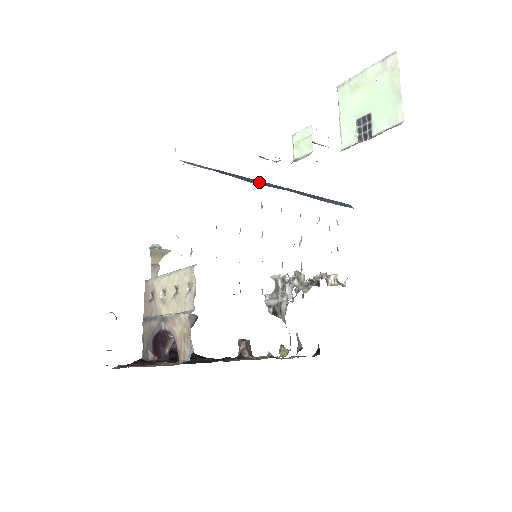
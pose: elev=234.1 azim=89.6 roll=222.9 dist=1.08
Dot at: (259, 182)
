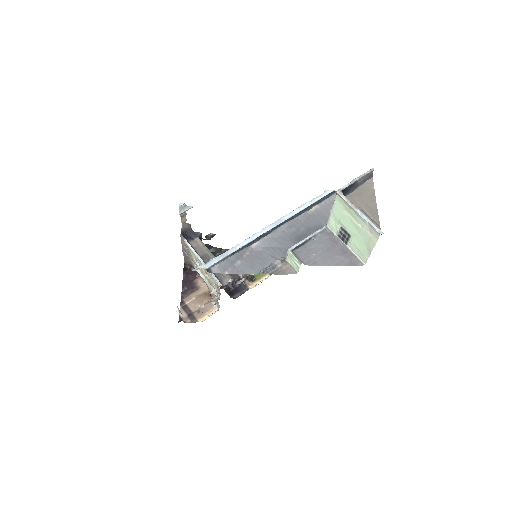
Dot at: (262, 236)
